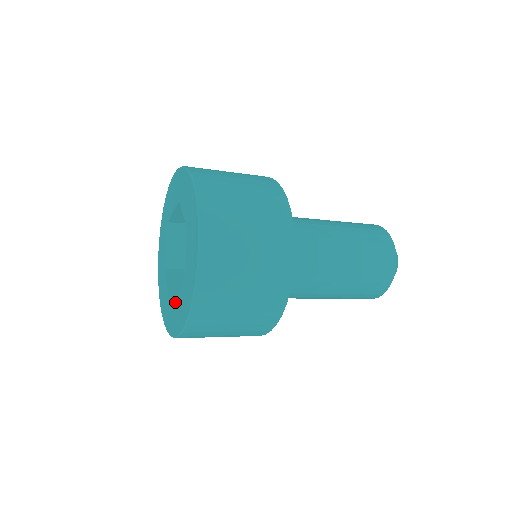
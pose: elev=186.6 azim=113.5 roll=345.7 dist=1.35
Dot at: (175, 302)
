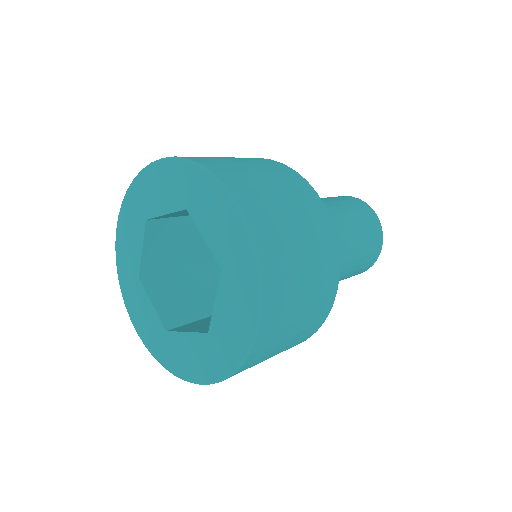
Dot at: (183, 340)
